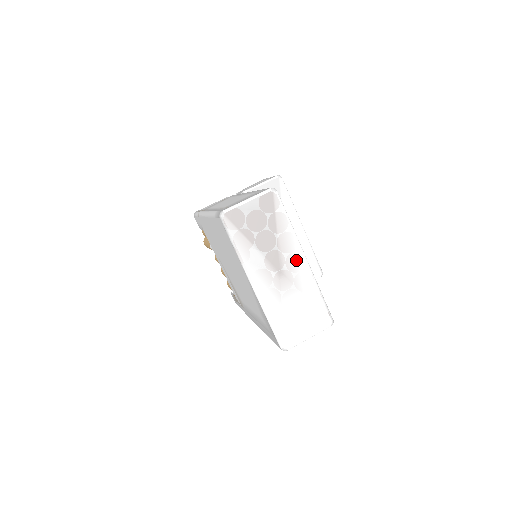
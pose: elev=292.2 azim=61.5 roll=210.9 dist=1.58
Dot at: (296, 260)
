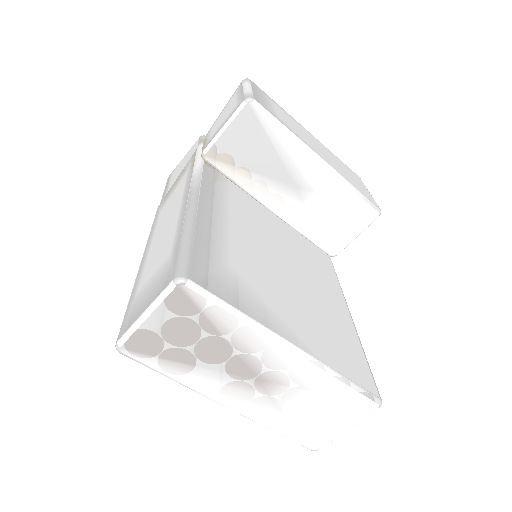
Dot at: (278, 358)
